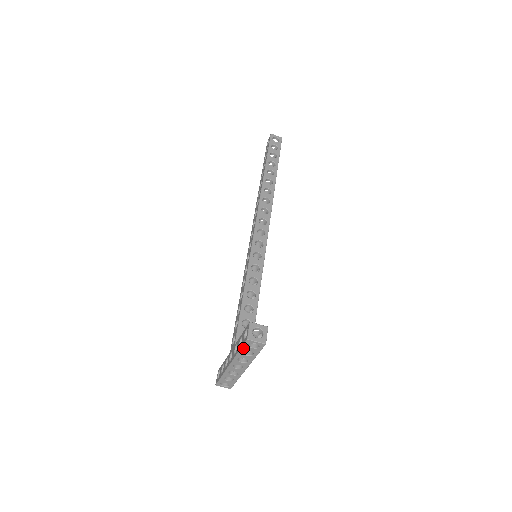
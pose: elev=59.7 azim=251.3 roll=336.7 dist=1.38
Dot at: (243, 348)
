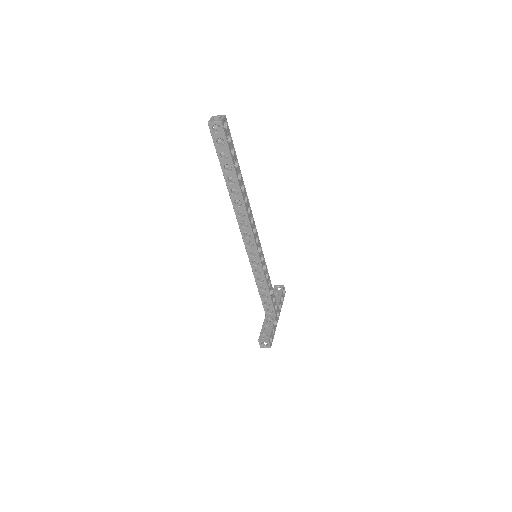
Dot at: occluded
